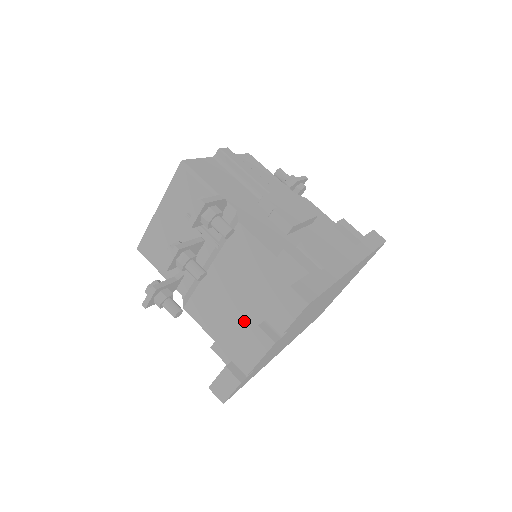
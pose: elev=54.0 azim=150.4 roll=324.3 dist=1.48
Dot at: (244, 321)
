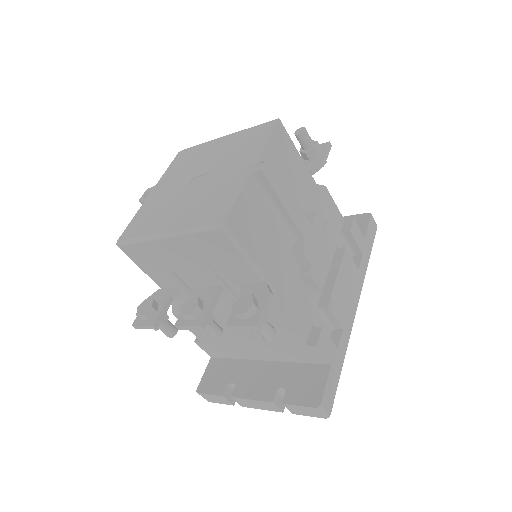
Dot at: (242, 349)
